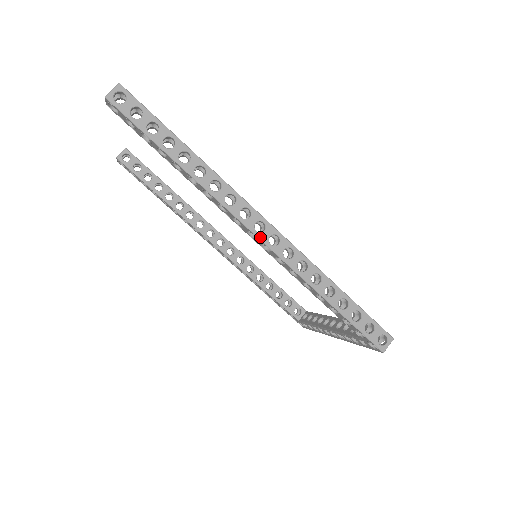
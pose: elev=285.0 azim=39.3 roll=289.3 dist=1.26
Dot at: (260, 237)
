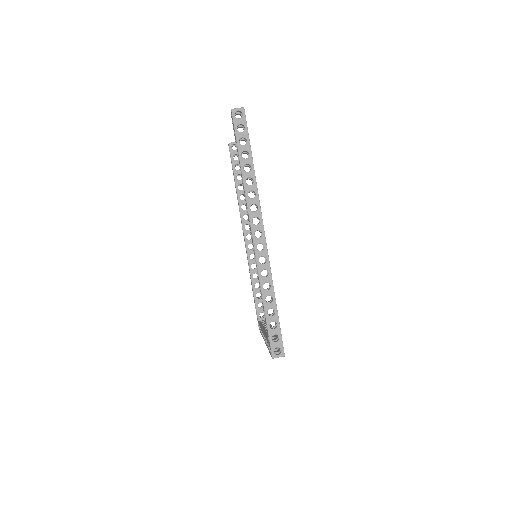
Dot at: (254, 239)
